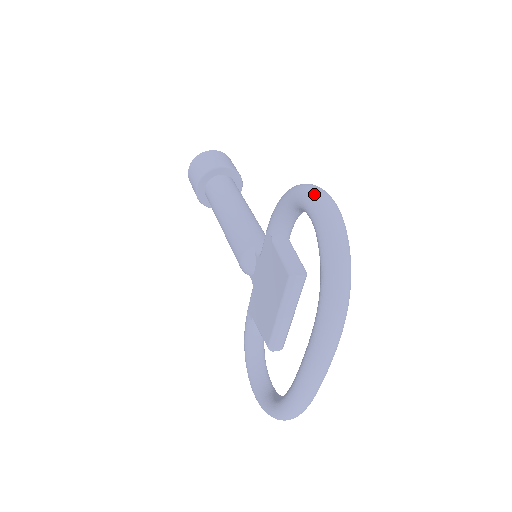
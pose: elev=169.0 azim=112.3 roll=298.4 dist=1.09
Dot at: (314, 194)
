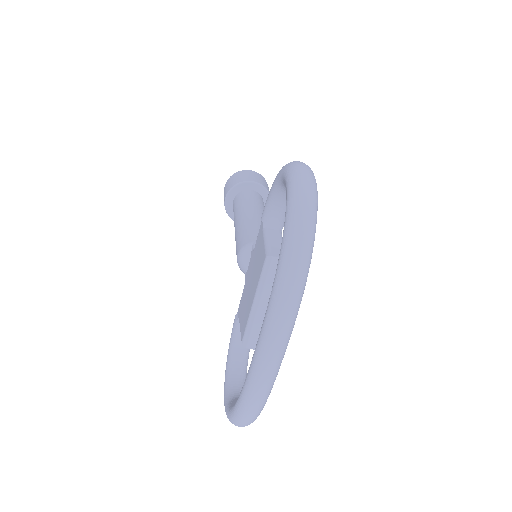
Dot at: (294, 164)
